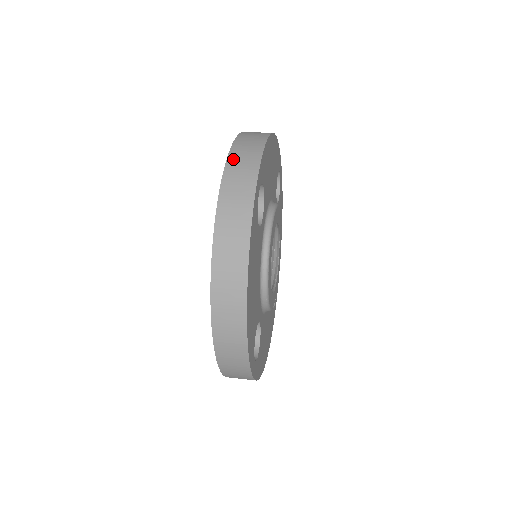
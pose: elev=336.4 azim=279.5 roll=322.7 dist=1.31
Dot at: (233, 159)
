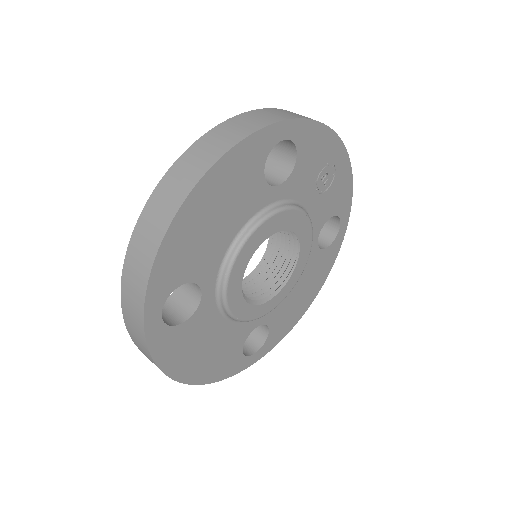
Dot at: (126, 279)
